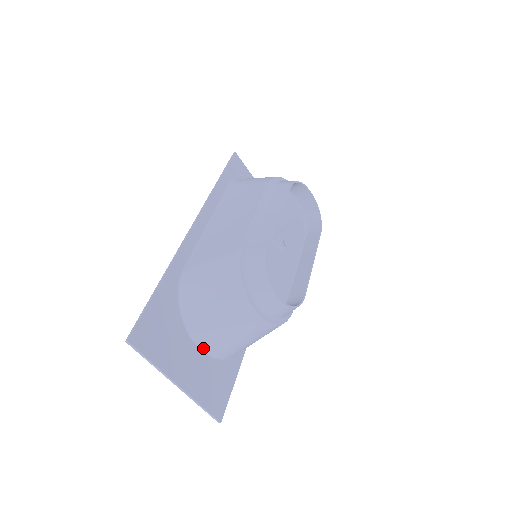
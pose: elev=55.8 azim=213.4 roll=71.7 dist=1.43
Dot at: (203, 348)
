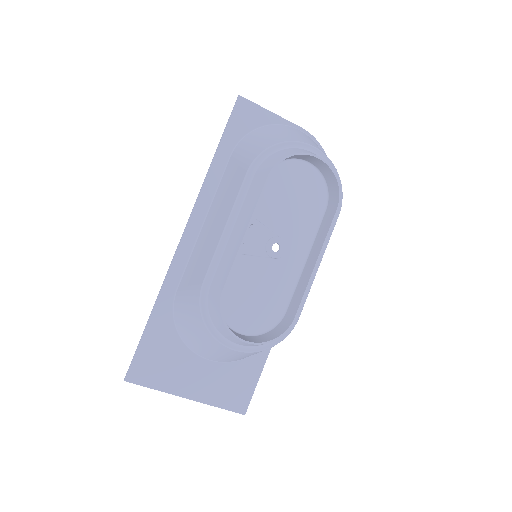
Dot at: (212, 359)
